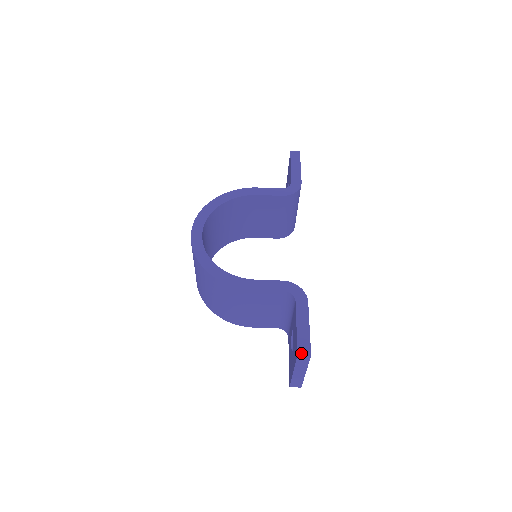
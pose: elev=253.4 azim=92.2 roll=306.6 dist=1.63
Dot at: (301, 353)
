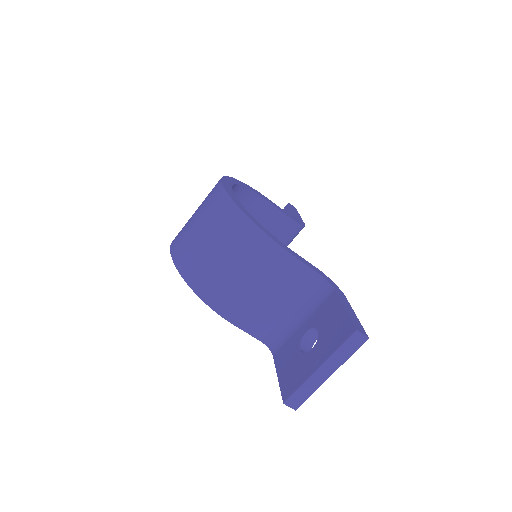
Dot at: (359, 330)
